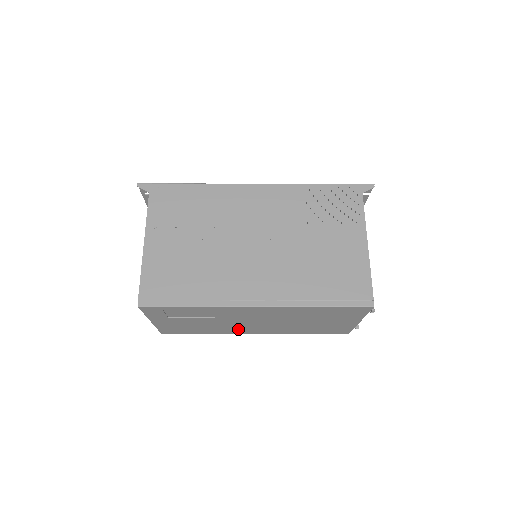
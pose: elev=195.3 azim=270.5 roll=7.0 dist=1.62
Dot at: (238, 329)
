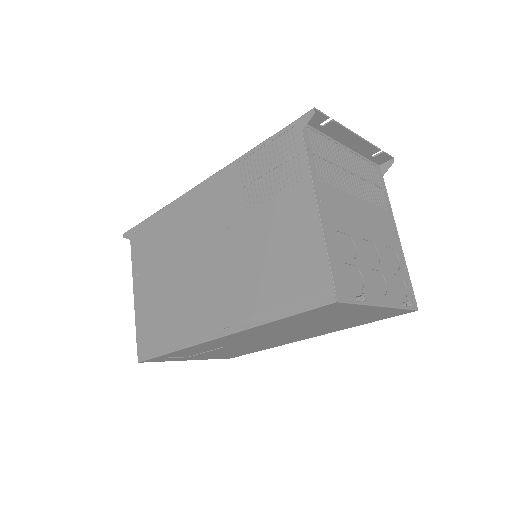
Dot at: (277, 342)
